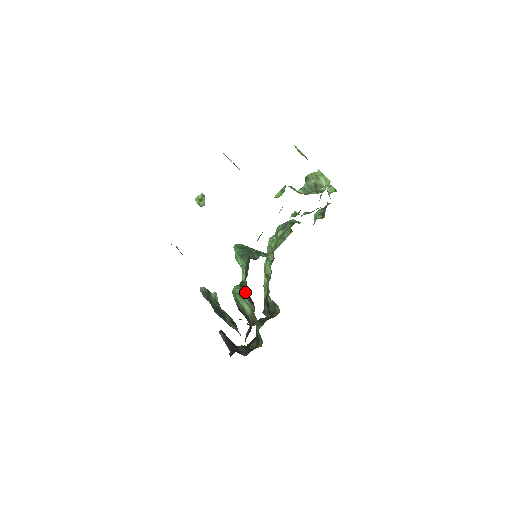
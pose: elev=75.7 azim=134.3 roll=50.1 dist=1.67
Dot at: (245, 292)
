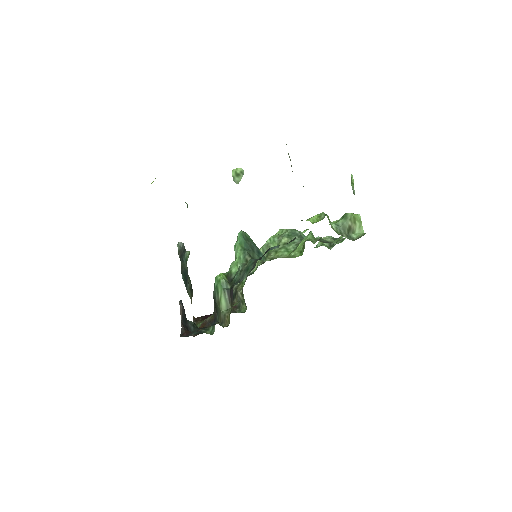
Dot at: (229, 286)
